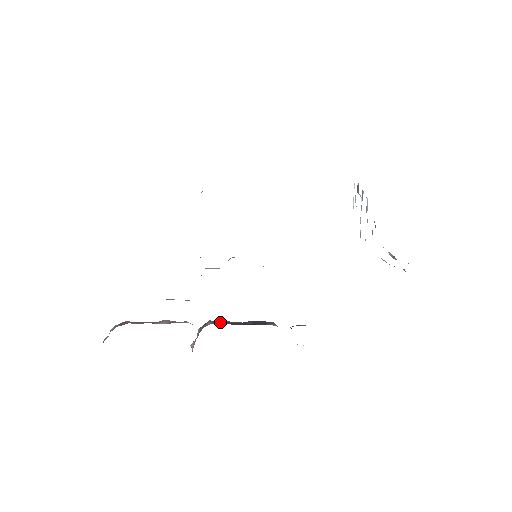
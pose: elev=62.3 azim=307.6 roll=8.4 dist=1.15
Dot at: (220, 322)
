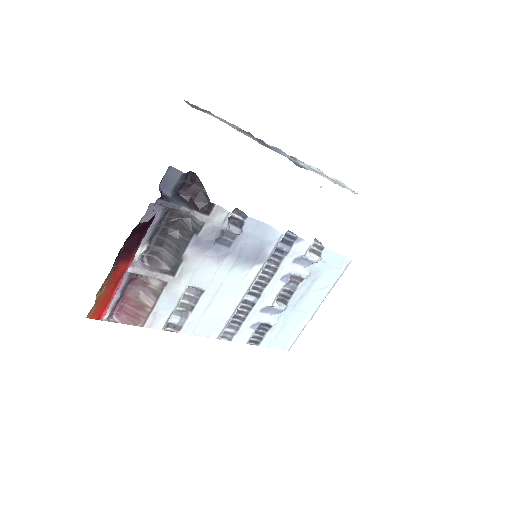
Dot at: (170, 258)
